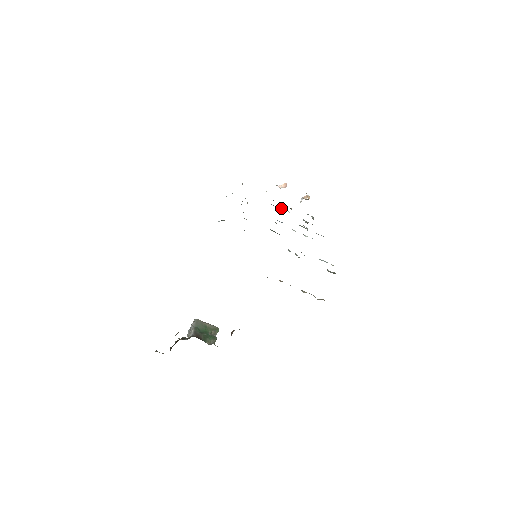
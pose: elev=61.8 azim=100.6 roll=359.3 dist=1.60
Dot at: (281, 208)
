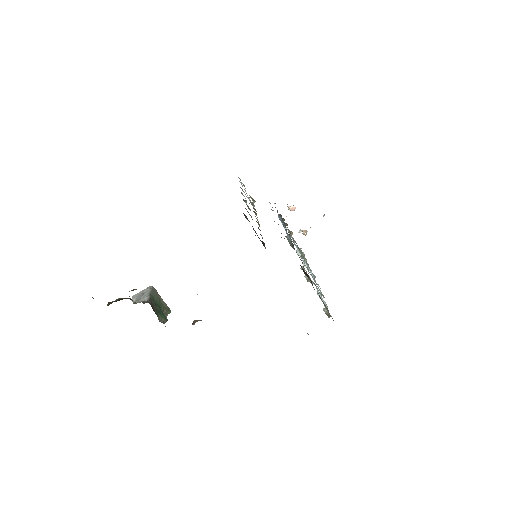
Dot at: occluded
